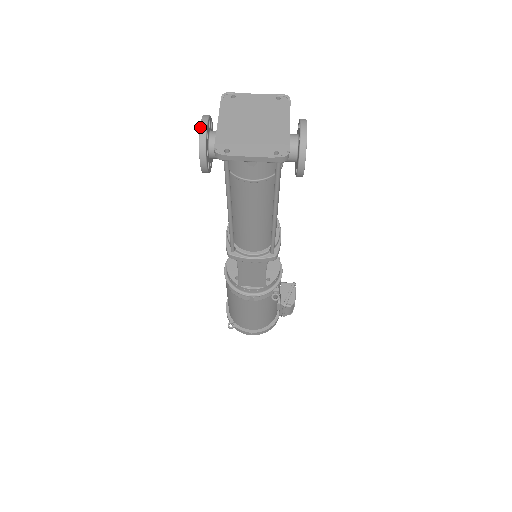
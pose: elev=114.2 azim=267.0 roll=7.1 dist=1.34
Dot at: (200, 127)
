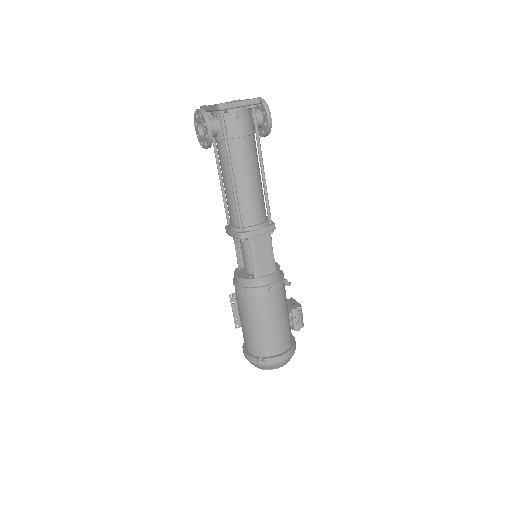
Dot at: (199, 109)
